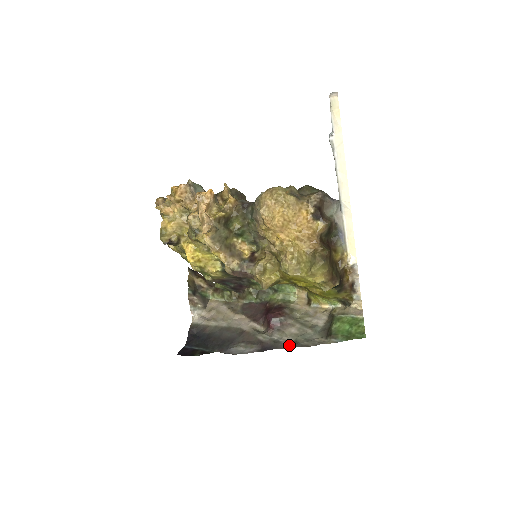
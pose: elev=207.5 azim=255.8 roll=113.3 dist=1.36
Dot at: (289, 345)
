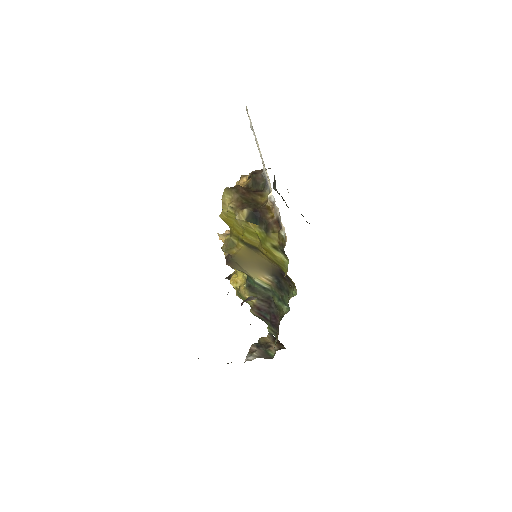
Dot at: occluded
